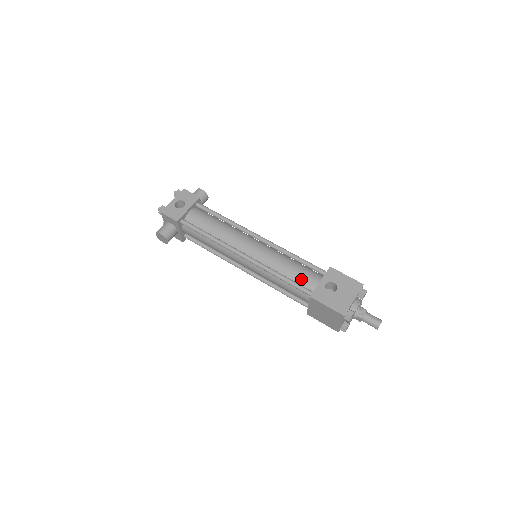
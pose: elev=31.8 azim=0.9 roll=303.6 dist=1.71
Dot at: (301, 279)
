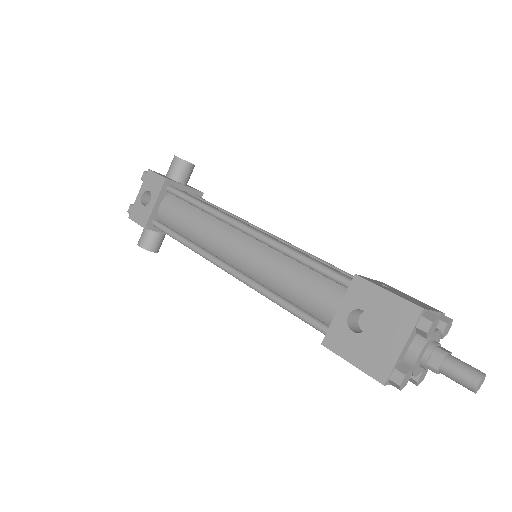
Dot at: (311, 303)
